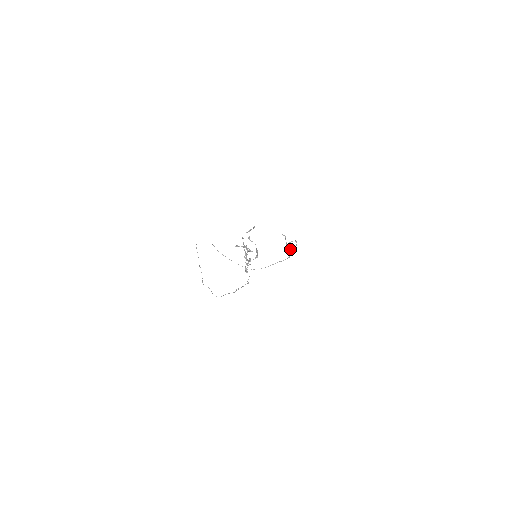
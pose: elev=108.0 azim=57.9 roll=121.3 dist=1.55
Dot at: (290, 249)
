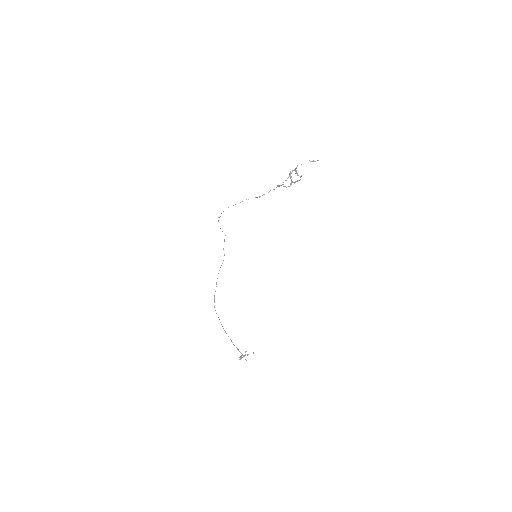
Dot at: occluded
